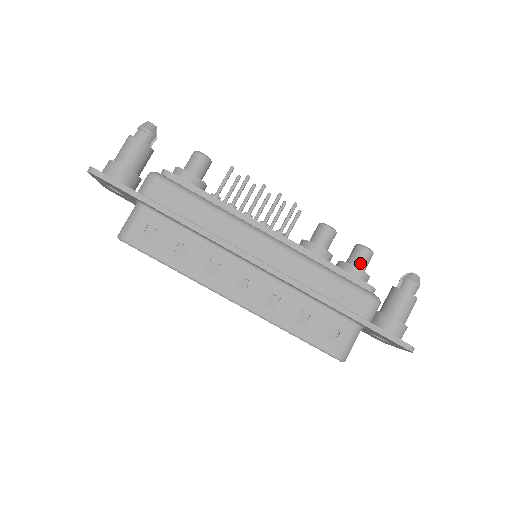
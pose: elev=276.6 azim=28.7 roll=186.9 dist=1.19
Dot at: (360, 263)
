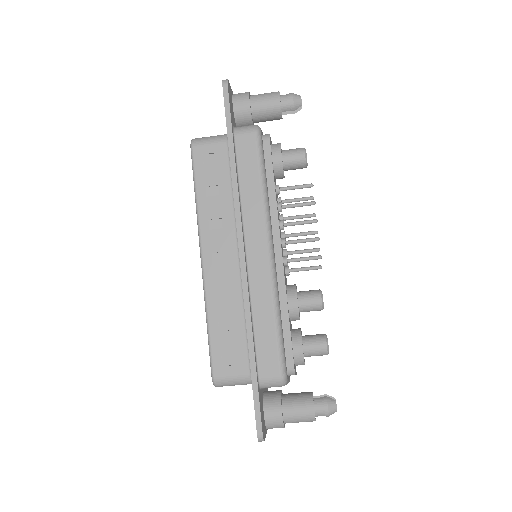
Dot at: (310, 347)
